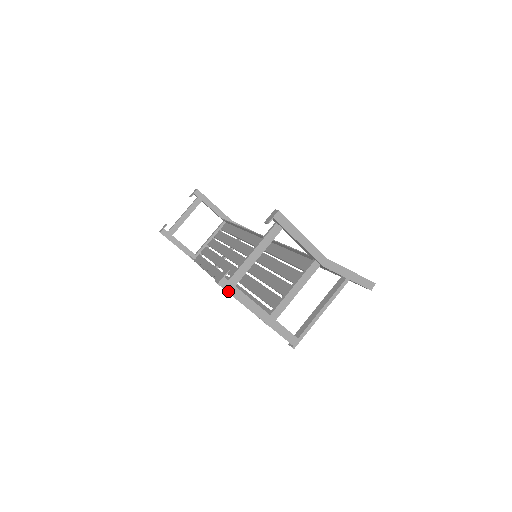
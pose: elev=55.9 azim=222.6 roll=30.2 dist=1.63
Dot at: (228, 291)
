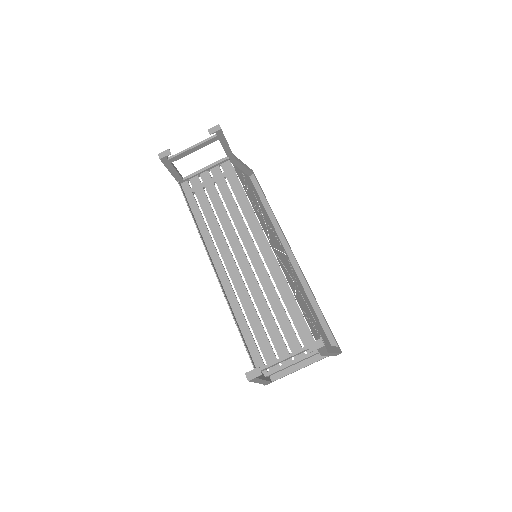
Dot at: (251, 381)
